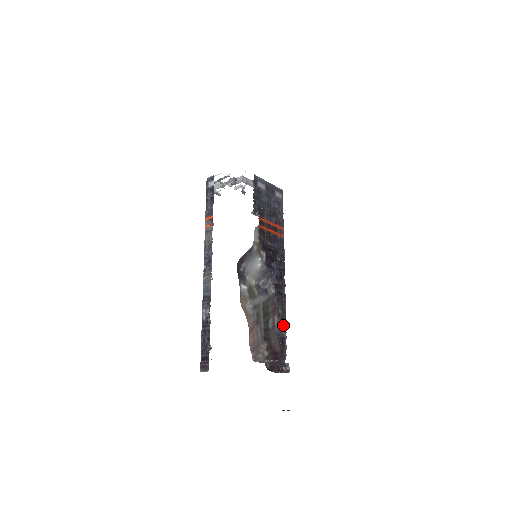
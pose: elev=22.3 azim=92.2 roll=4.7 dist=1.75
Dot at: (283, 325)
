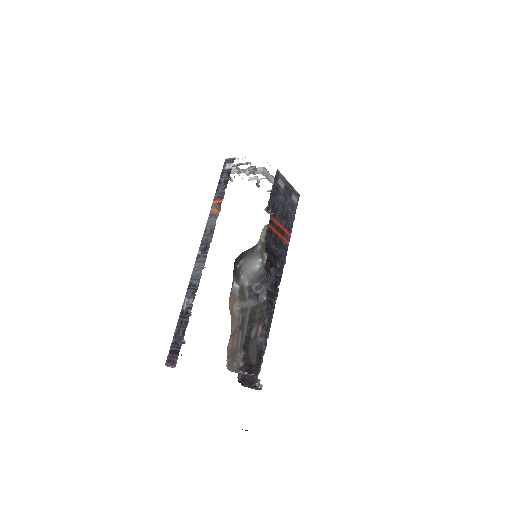
Dot at: (265, 337)
